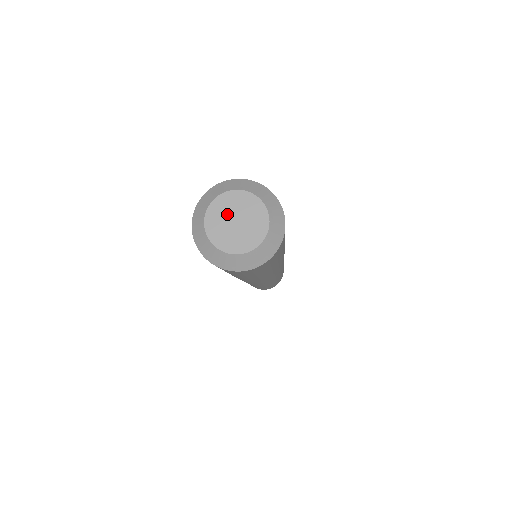
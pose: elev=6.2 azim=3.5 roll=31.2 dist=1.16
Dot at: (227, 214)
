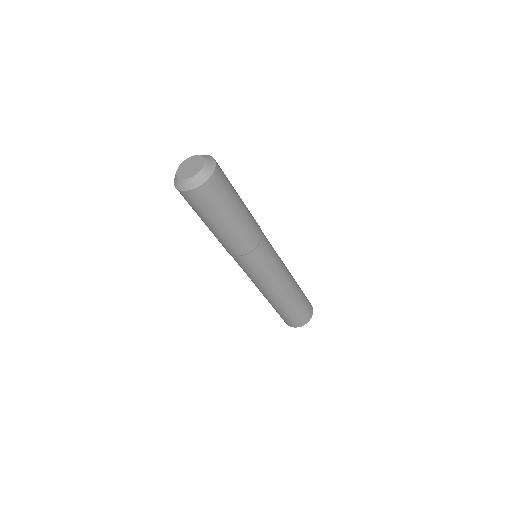
Dot at: (191, 163)
